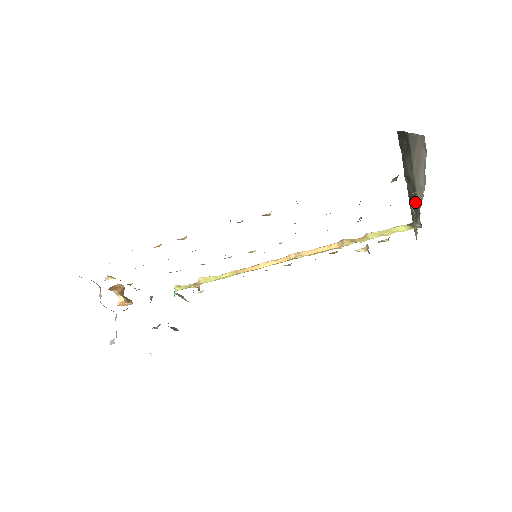
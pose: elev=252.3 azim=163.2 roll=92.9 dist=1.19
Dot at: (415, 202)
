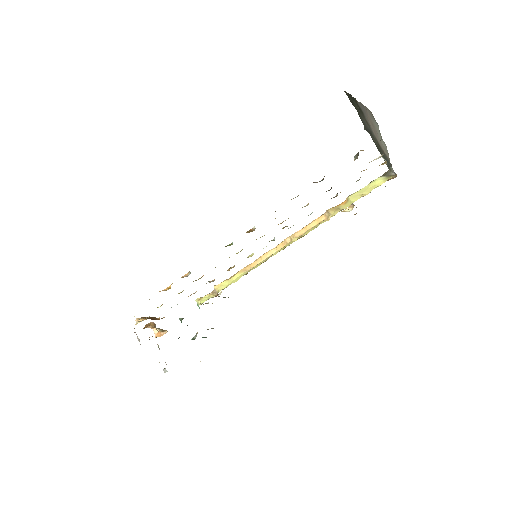
Dot at: occluded
